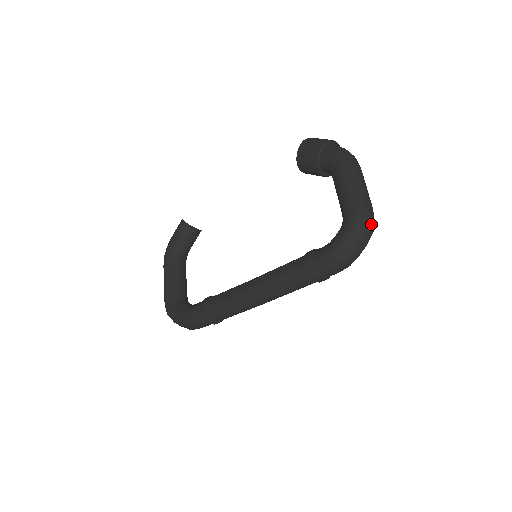
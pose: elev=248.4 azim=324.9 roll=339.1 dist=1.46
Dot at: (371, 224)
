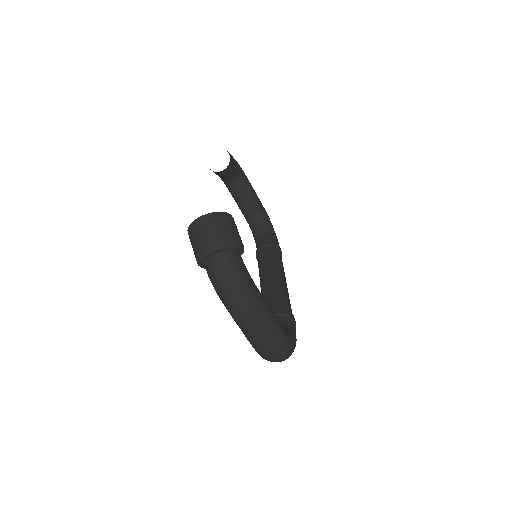
Dot at: (275, 359)
